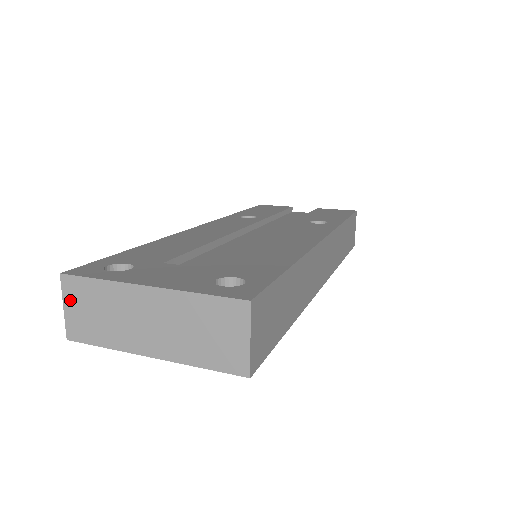
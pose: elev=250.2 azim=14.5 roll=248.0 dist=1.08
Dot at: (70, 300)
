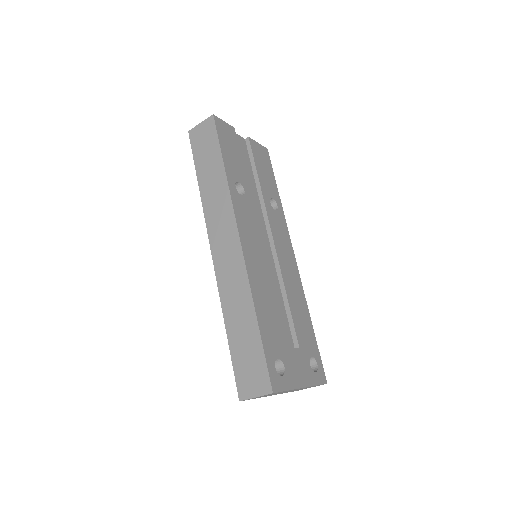
Dot at: occluded
